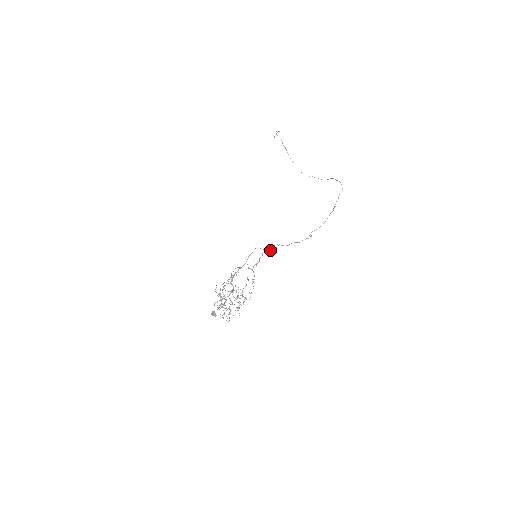
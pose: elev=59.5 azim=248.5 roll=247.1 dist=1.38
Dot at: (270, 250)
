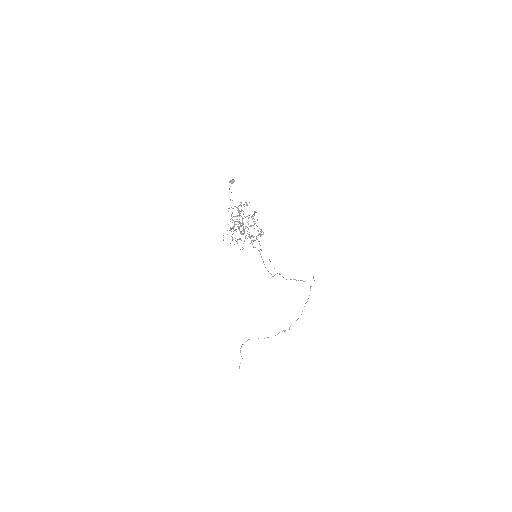
Dot at: occluded
